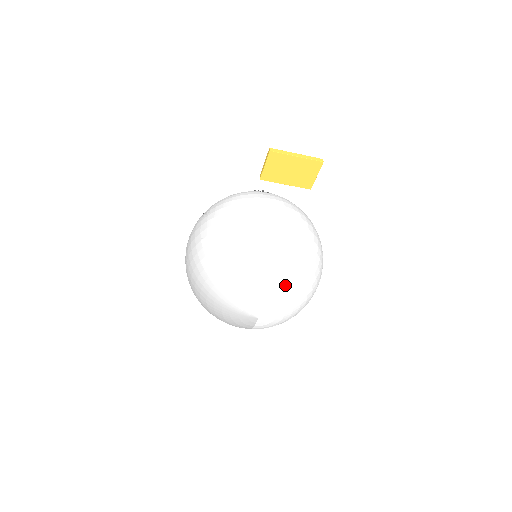
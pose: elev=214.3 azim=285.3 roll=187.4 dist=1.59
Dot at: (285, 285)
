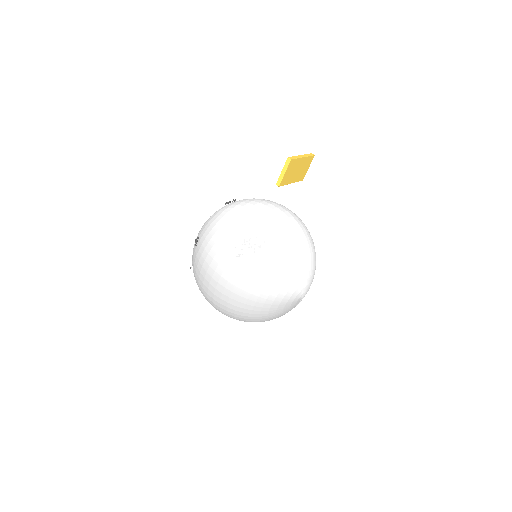
Dot at: (314, 261)
